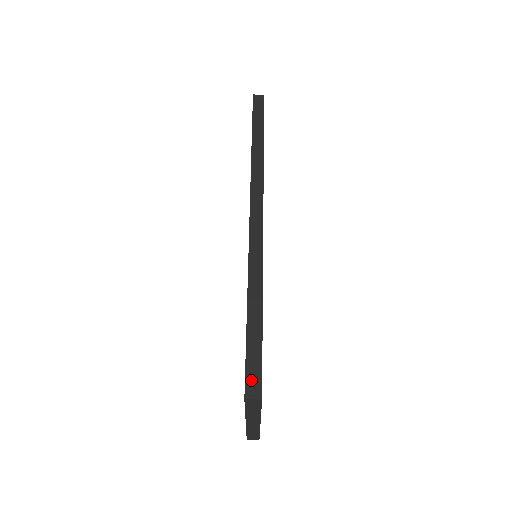
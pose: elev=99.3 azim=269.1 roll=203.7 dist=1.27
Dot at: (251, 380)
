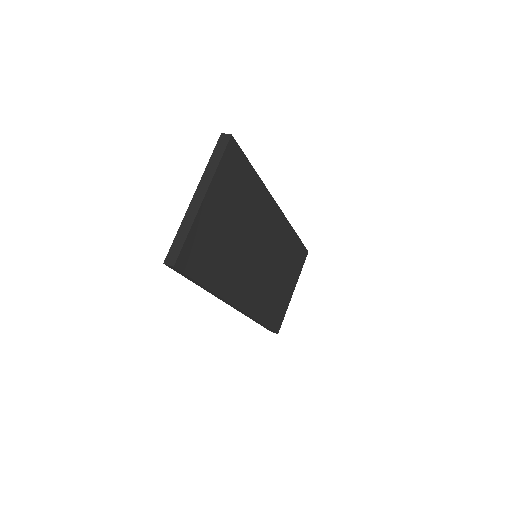
Dot at: occluded
